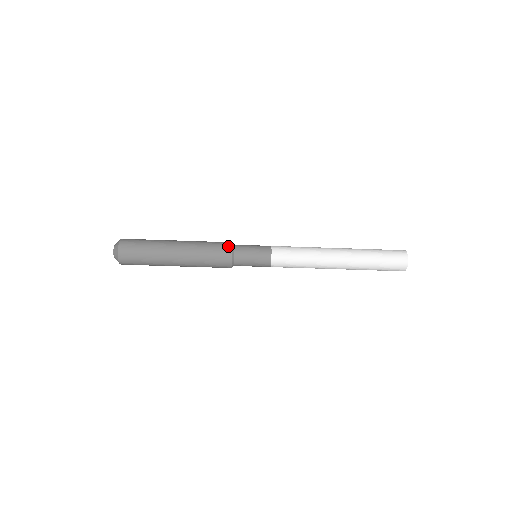
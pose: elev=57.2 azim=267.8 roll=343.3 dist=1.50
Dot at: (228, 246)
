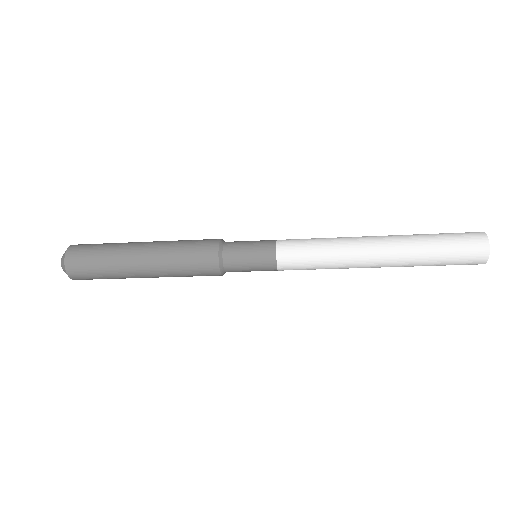
Dot at: (213, 259)
